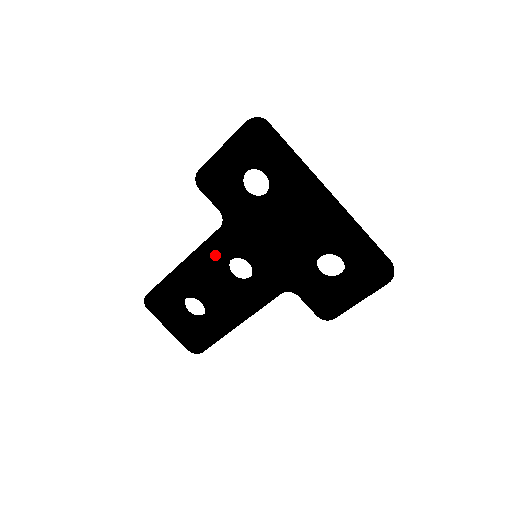
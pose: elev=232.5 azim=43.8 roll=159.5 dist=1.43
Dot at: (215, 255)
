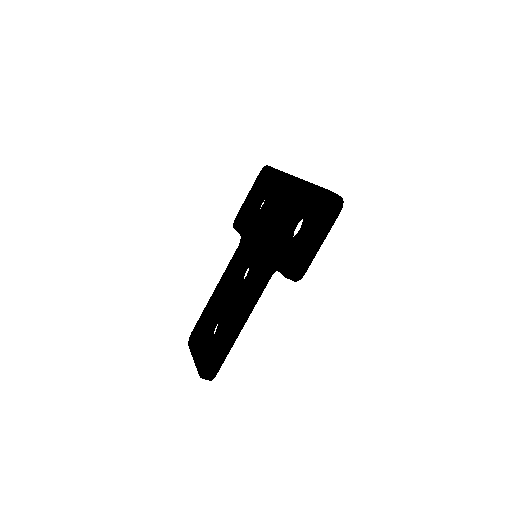
Dot at: (232, 269)
